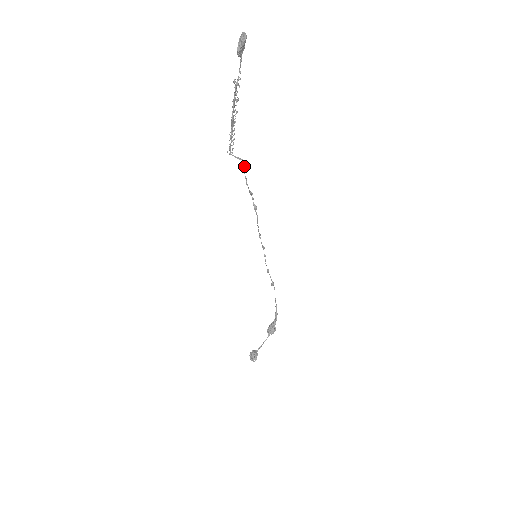
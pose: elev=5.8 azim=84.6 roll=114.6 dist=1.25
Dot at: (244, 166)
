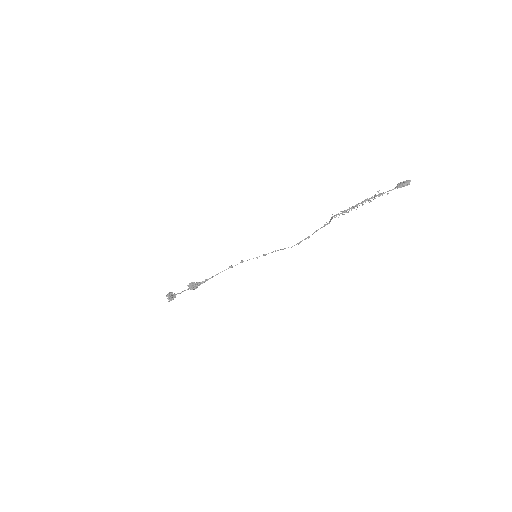
Dot at: occluded
